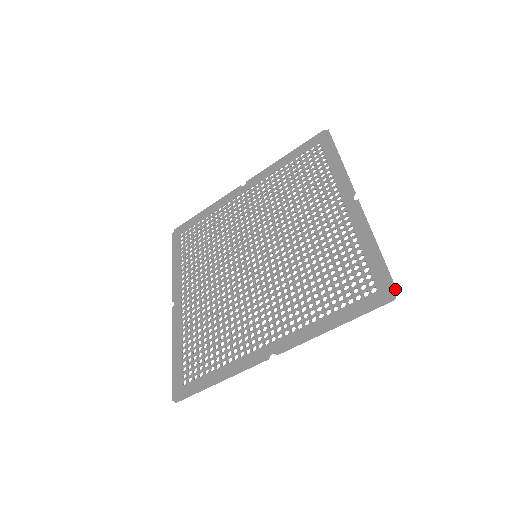
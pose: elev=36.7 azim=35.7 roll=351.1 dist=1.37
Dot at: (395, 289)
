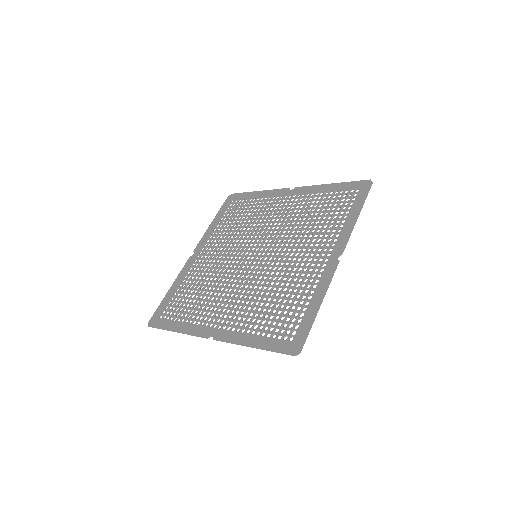
Dot at: (367, 180)
